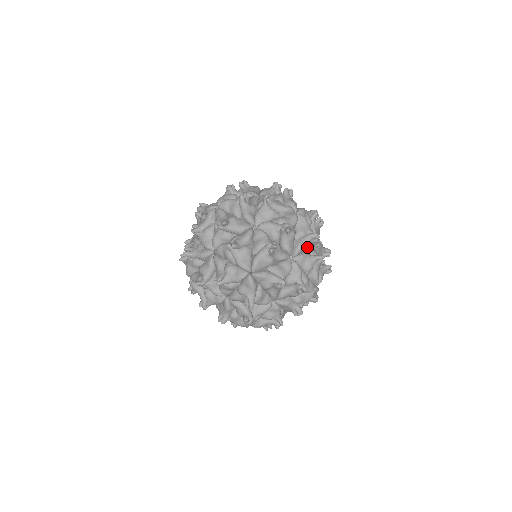
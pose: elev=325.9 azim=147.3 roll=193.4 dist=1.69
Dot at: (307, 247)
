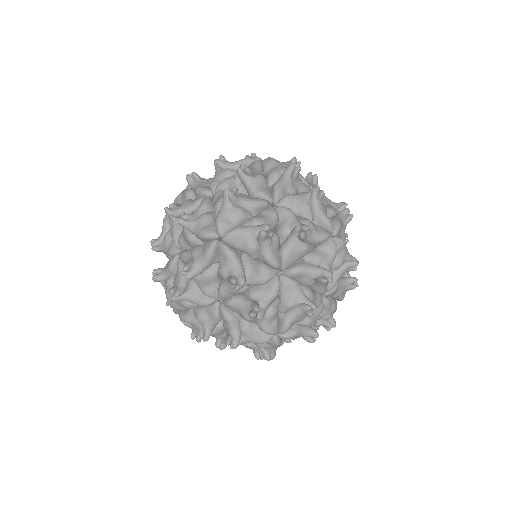
Dot at: (290, 187)
